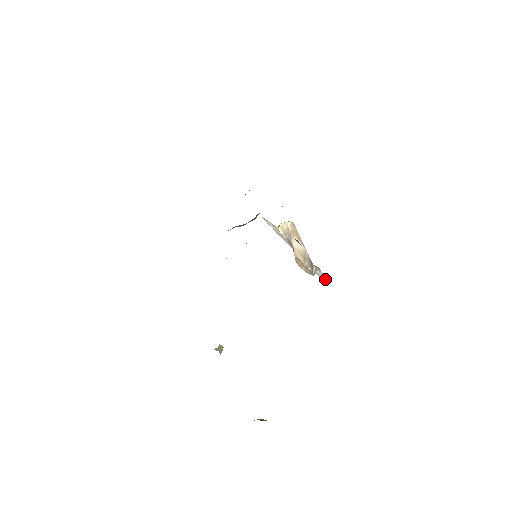
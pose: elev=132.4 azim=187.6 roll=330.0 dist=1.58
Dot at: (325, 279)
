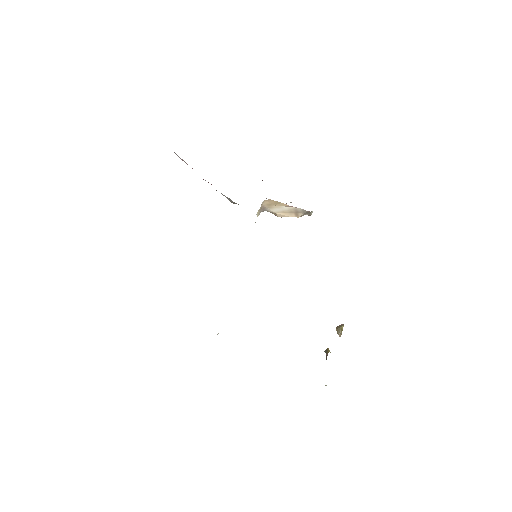
Dot at: occluded
